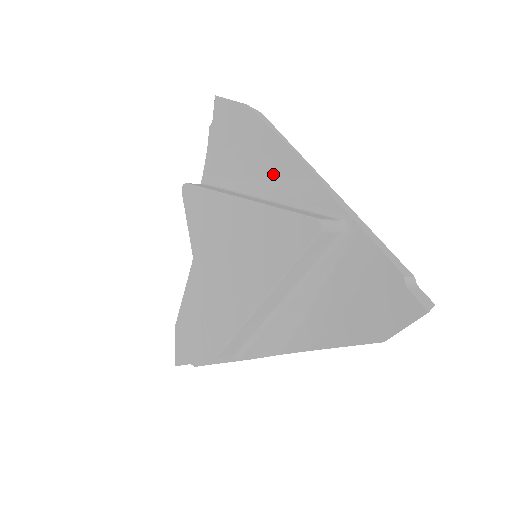
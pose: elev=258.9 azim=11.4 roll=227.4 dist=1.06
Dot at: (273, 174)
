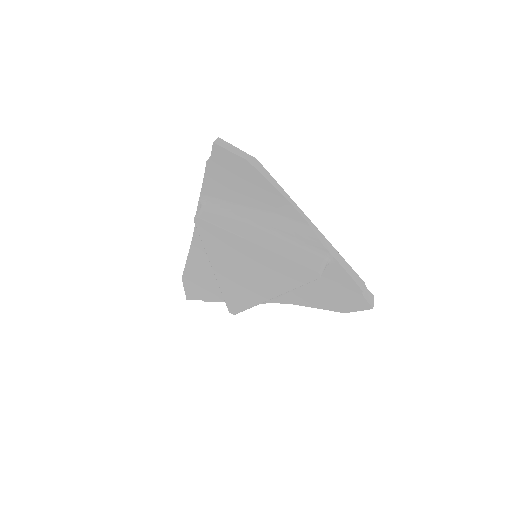
Dot at: (270, 210)
